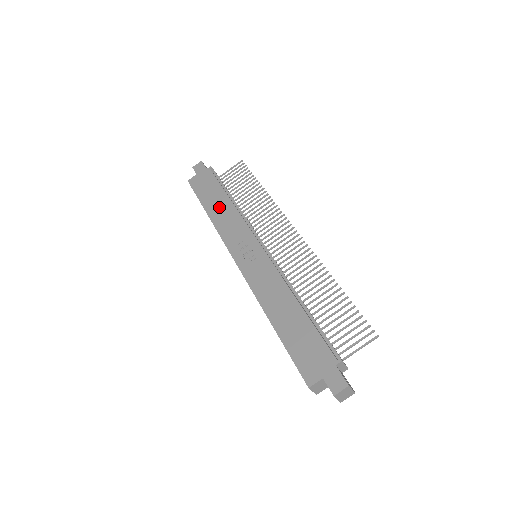
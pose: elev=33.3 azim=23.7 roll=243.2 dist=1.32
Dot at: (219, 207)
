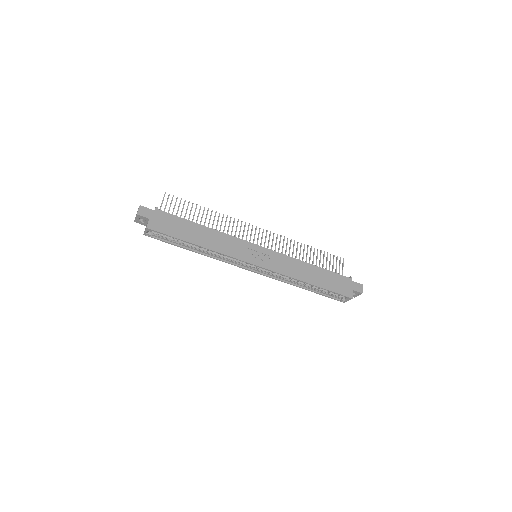
Dot at: (204, 236)
